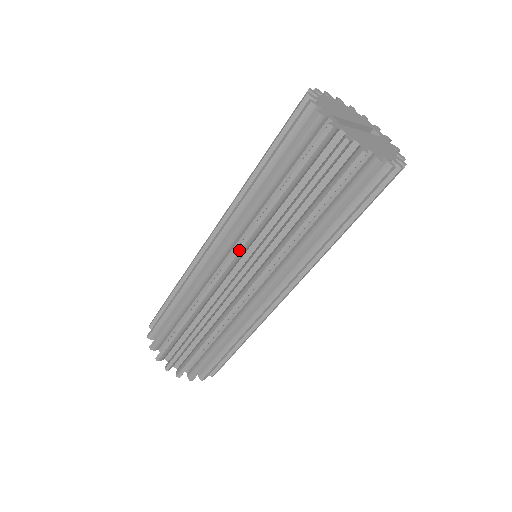
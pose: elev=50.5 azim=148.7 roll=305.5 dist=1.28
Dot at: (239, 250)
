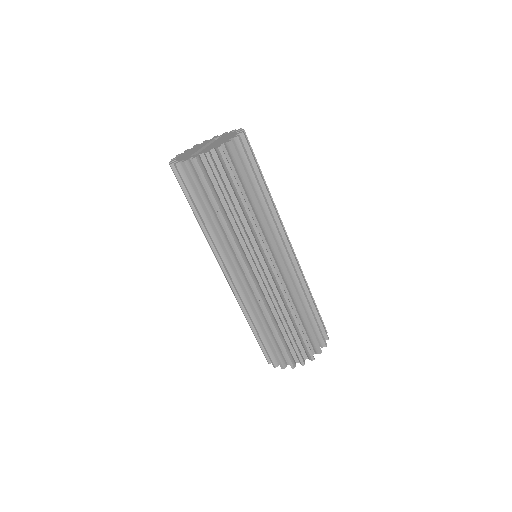
Dot at: (242, 259)
